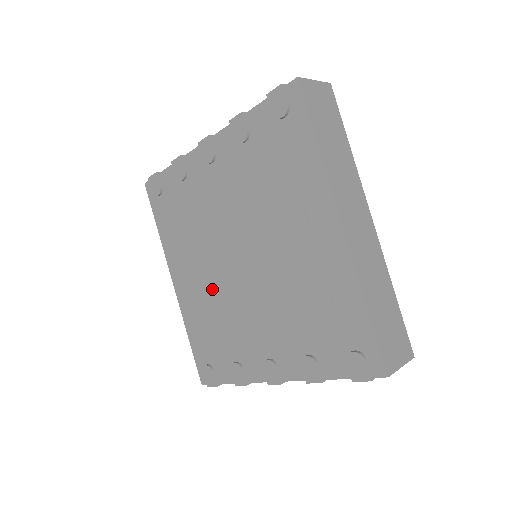
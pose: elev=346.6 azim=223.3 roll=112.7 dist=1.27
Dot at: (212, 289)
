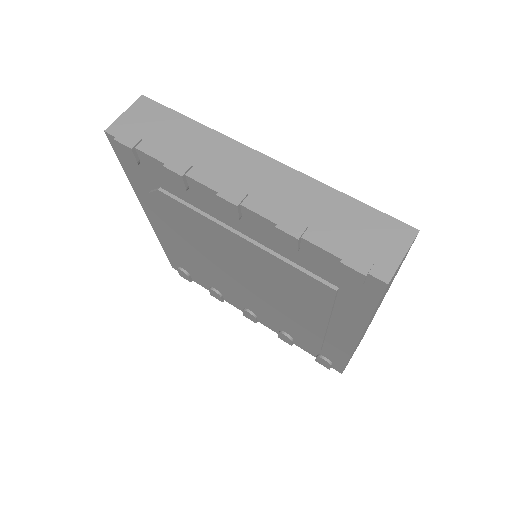
Dot at: (202, 260)
